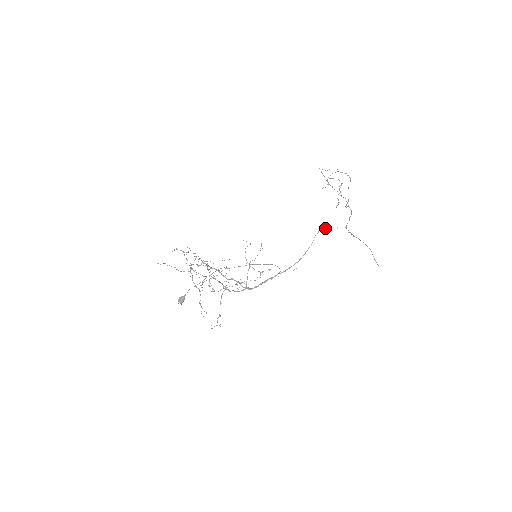
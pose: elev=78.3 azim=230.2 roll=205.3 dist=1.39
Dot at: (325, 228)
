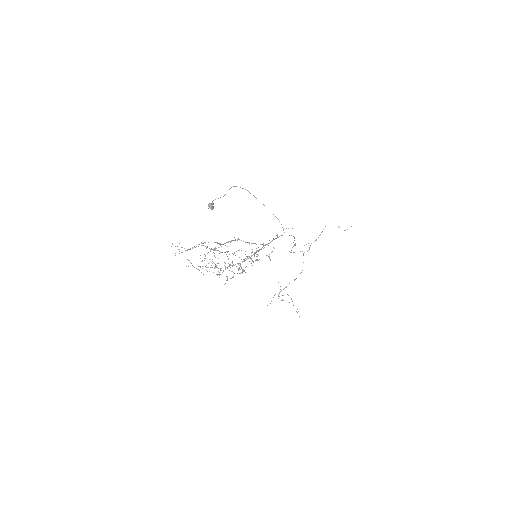
Dot at: occluded
